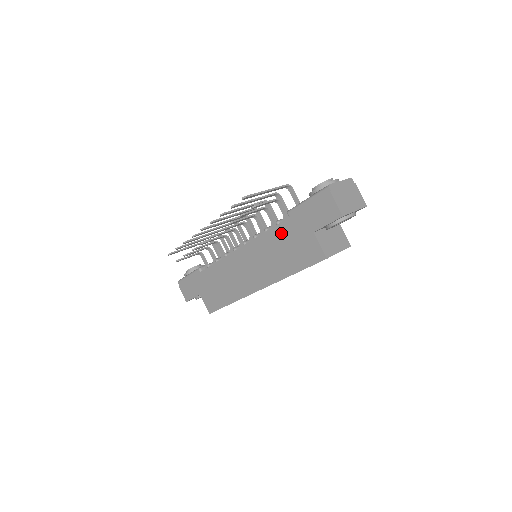
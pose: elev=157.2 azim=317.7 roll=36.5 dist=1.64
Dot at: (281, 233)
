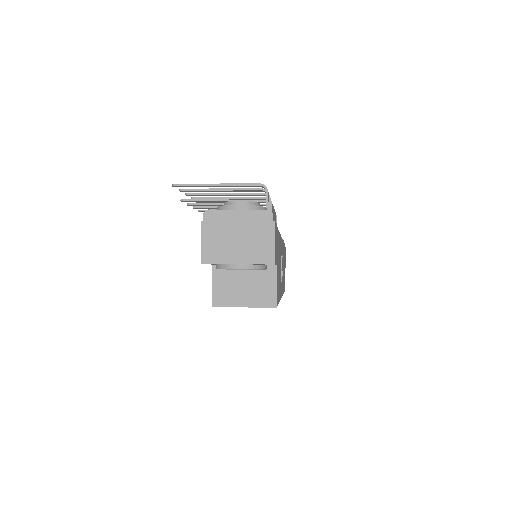
Dot at: occluded
